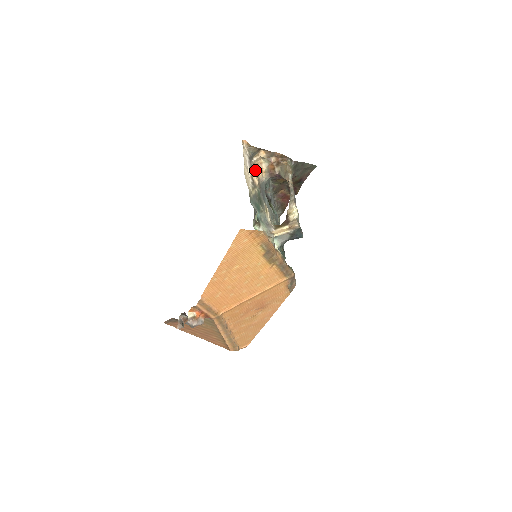
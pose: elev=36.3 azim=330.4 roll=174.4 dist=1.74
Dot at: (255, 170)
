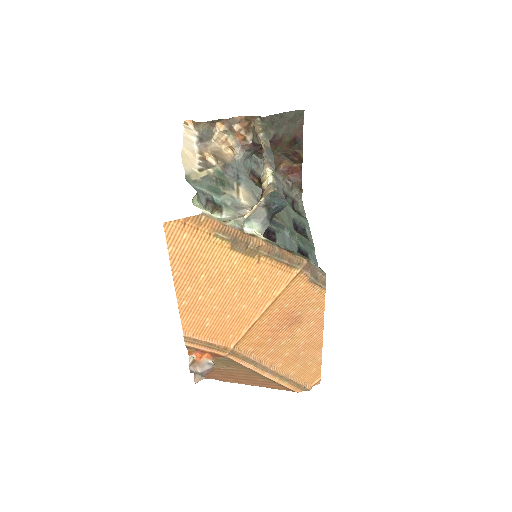
Dot at: (221, 151)
